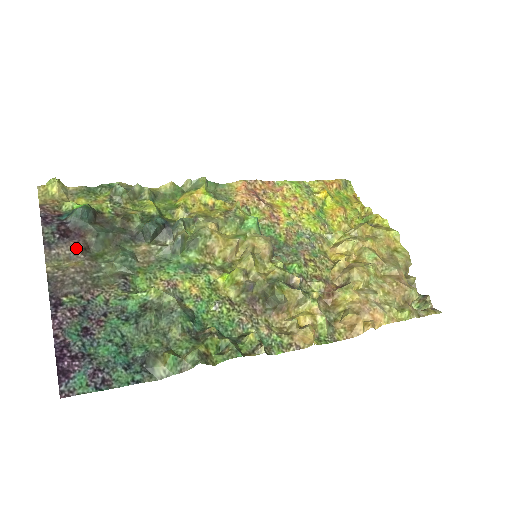
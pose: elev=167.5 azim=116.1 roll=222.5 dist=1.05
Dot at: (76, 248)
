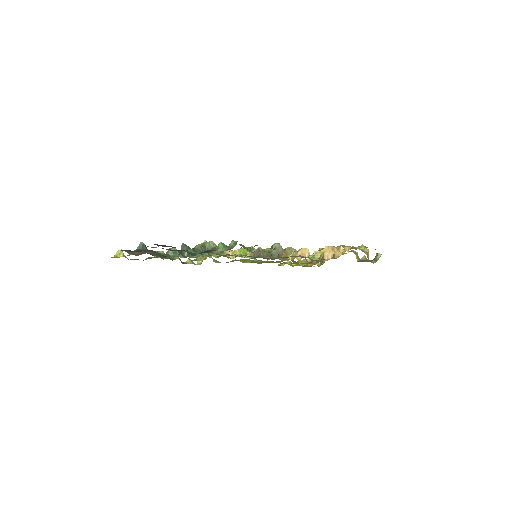
Dot at: (144, 252)
